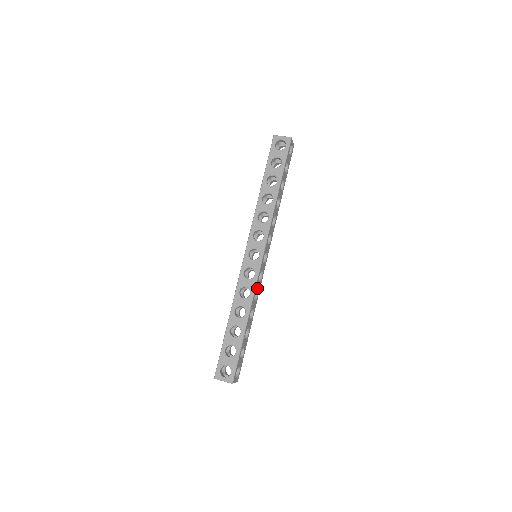
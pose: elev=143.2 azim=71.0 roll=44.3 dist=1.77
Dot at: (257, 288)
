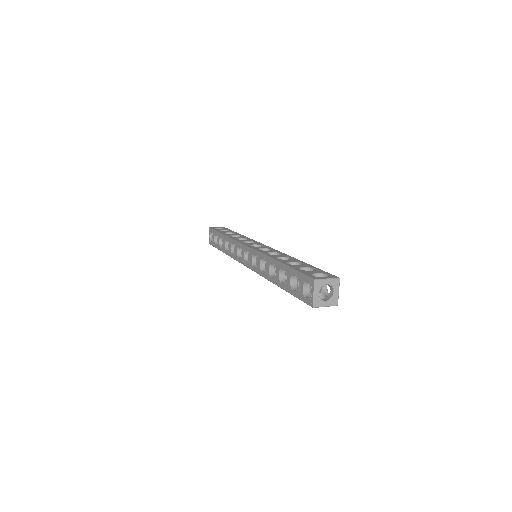
Dot at: occluded
